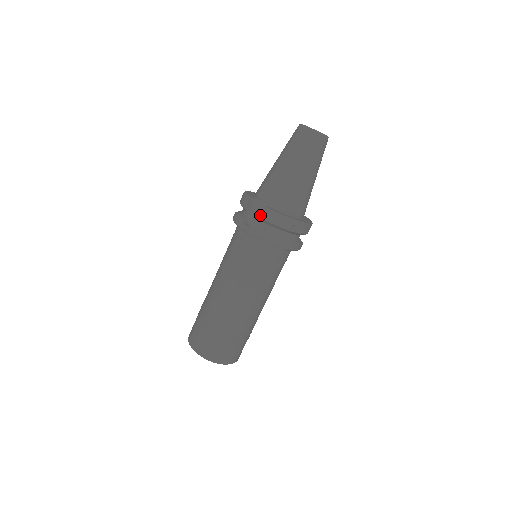
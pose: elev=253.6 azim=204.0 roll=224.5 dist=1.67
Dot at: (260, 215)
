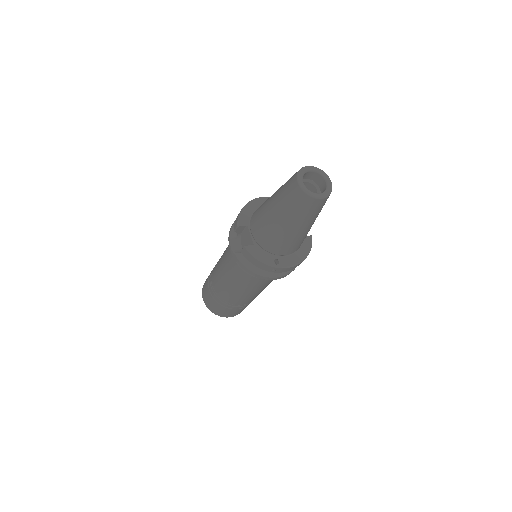
Dot at: (242, 252)
